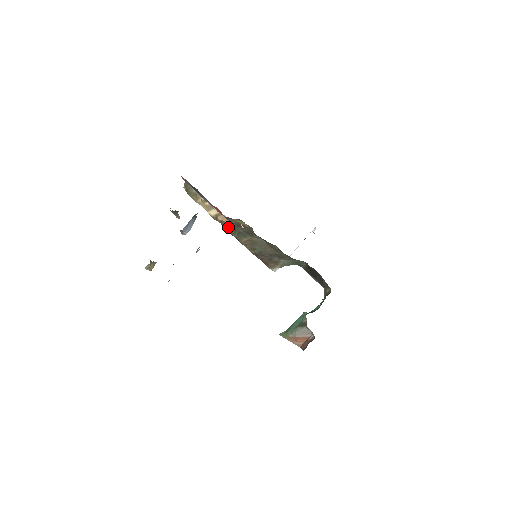
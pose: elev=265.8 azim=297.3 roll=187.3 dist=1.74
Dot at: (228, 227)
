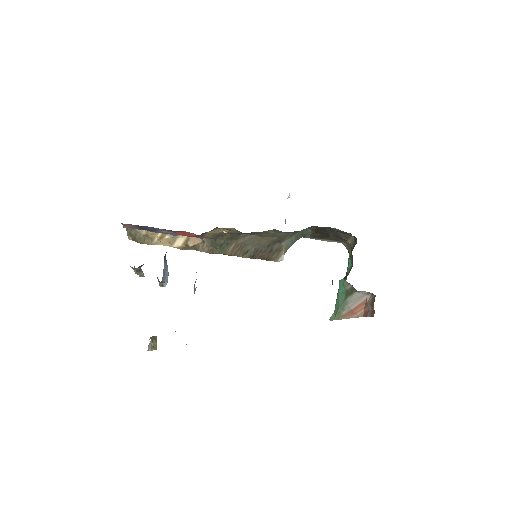
Dot at: (204, 248)
